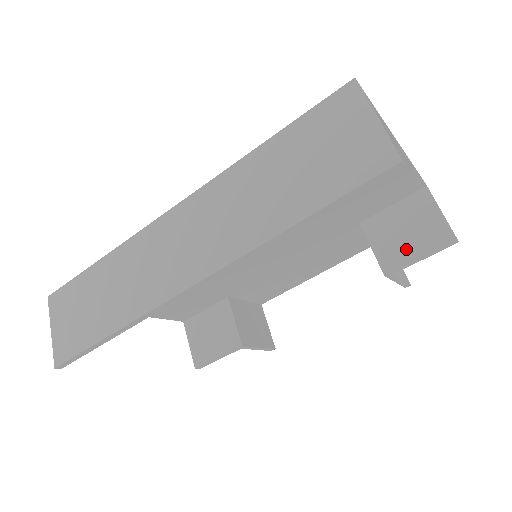
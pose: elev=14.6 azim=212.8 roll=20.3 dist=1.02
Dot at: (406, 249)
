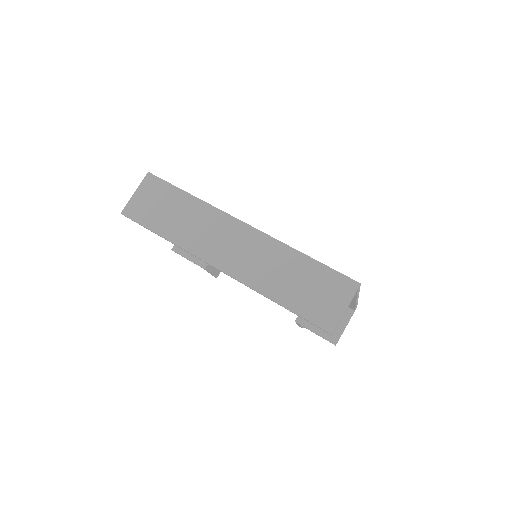
Dot at: occluded
